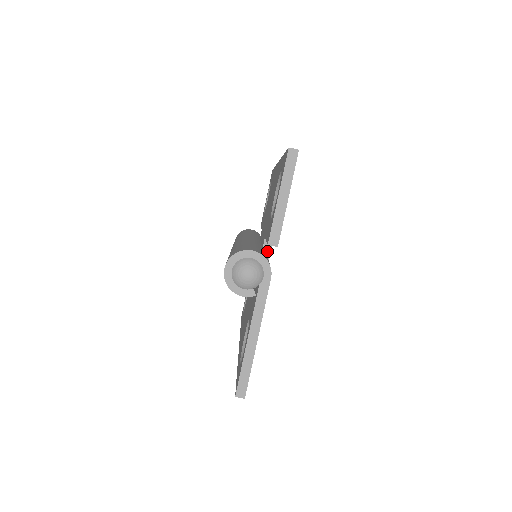
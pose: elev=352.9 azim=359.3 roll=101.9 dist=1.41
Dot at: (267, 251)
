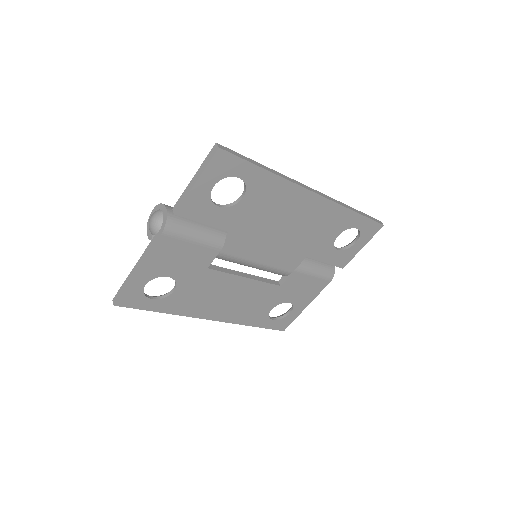
Dot at: (226, 240)
